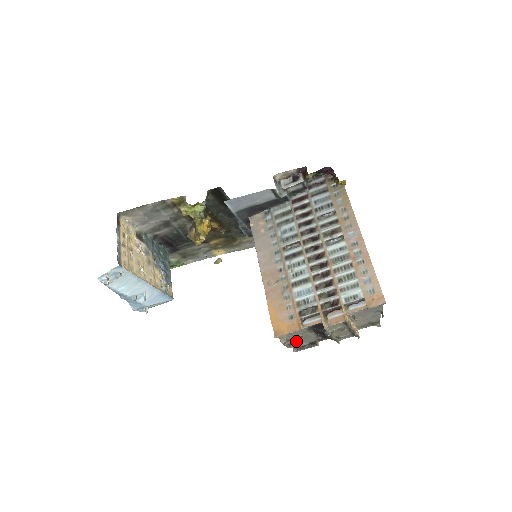
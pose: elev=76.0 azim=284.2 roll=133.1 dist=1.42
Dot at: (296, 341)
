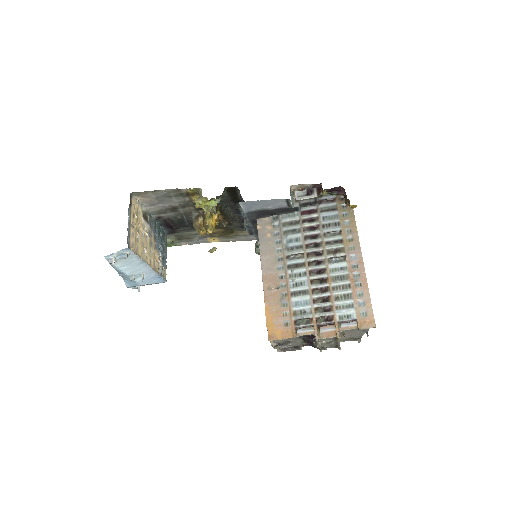
Dot at: (284, 345)
